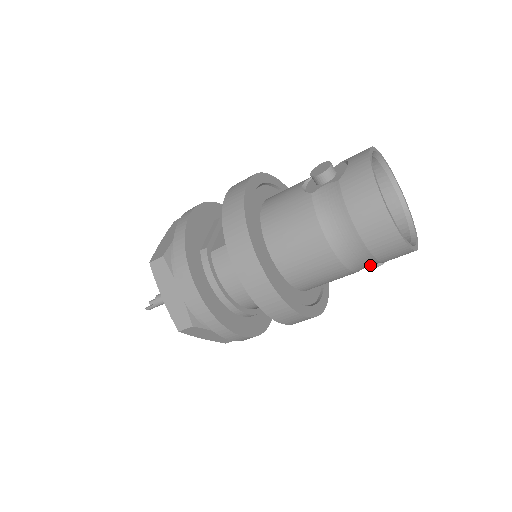
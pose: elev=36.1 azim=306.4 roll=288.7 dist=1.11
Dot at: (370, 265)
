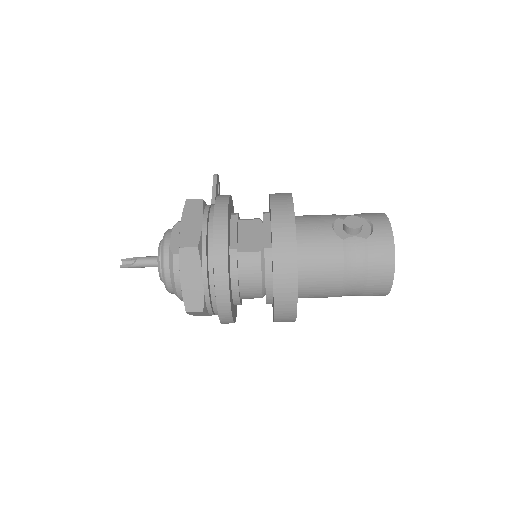
Dot at: occluded
